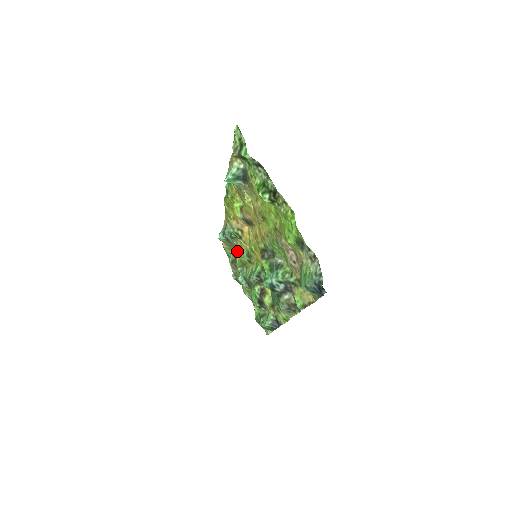
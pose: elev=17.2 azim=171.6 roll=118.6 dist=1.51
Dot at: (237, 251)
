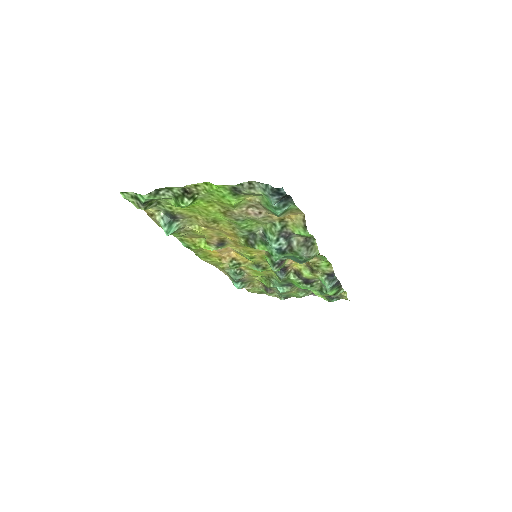
Dot at: (257, 279)
